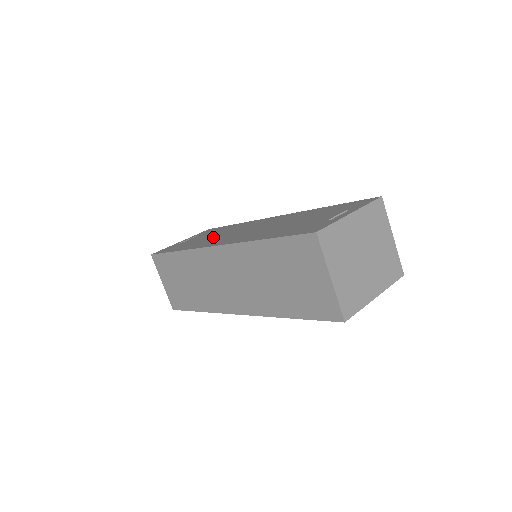
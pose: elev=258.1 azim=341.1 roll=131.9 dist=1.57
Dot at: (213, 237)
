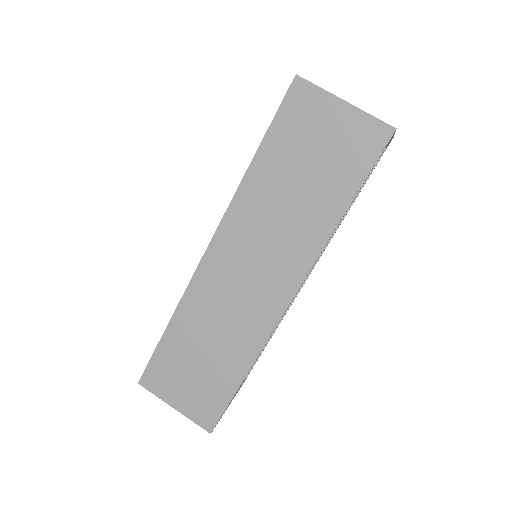
Dot at: occluded
